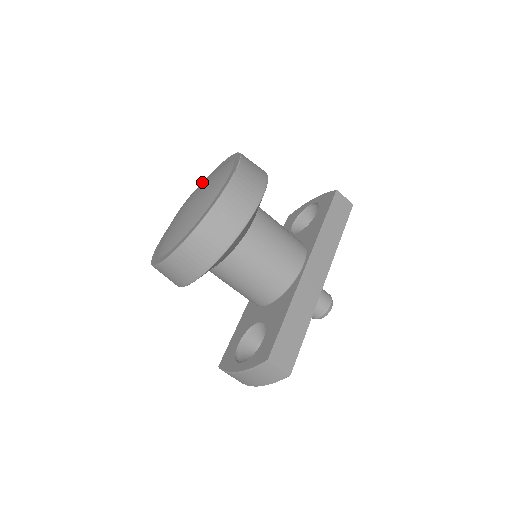
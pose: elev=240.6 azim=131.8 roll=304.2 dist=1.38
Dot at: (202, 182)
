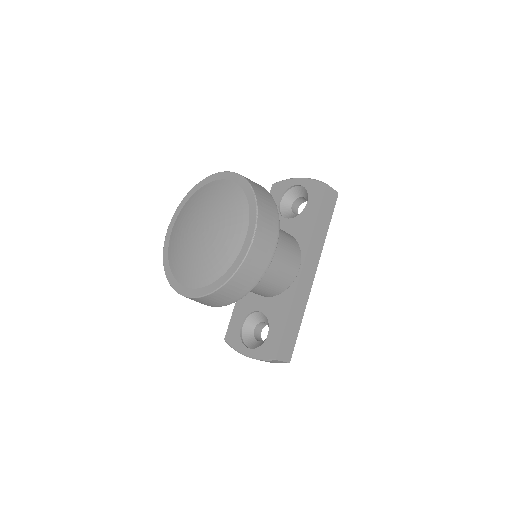
Dot at: (209, 200)
